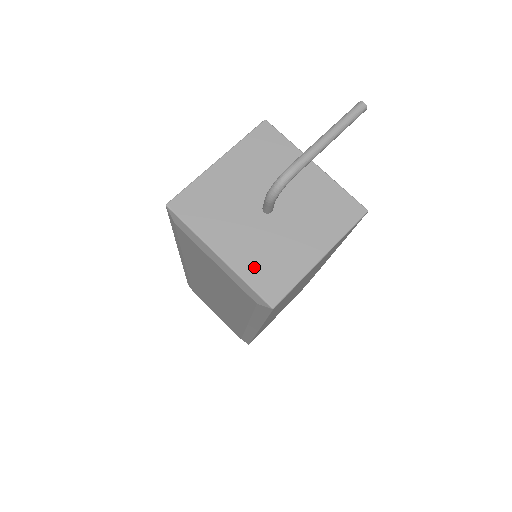
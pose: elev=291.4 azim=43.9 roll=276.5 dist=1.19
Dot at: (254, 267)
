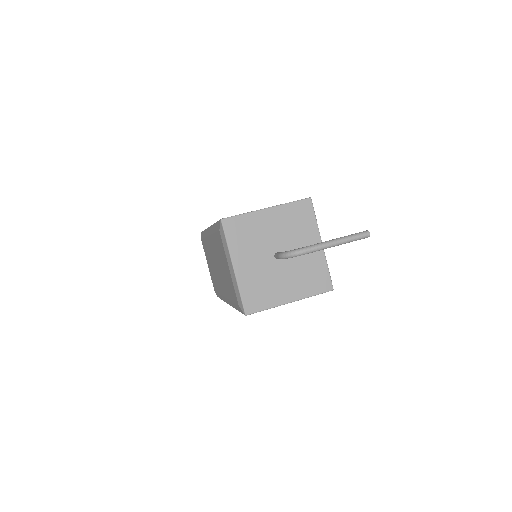
Dot at: (249, 286)
